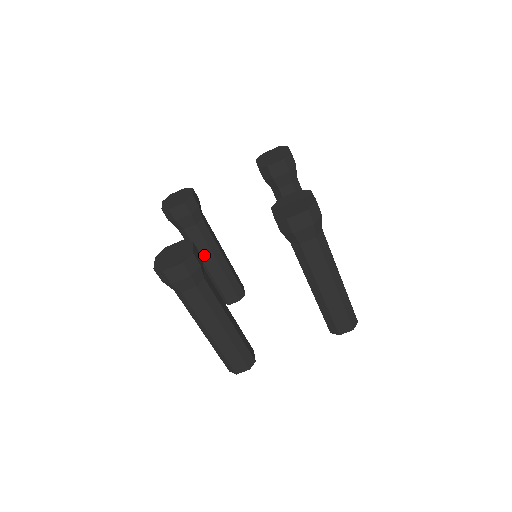
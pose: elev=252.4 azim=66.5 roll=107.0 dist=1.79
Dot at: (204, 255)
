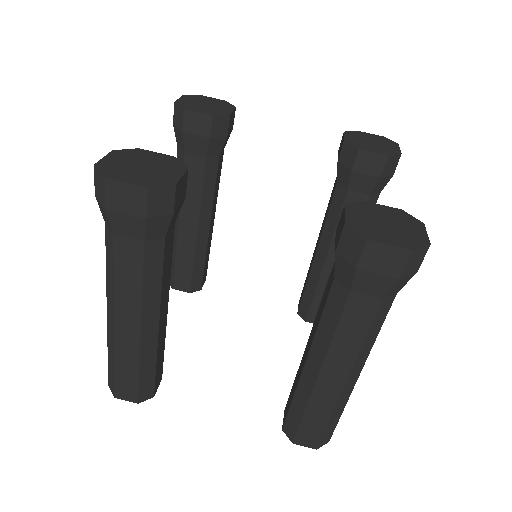
Dot at: (187, 205)
